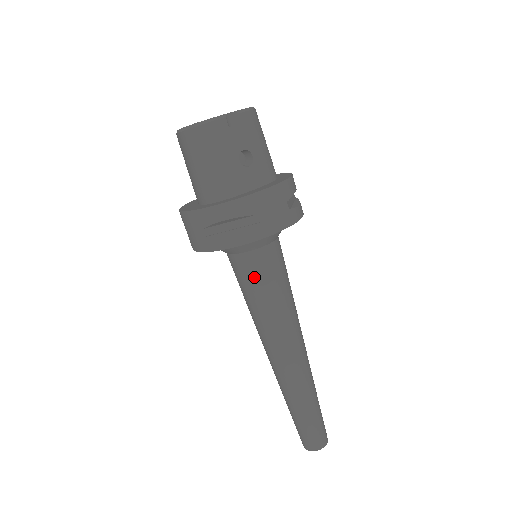
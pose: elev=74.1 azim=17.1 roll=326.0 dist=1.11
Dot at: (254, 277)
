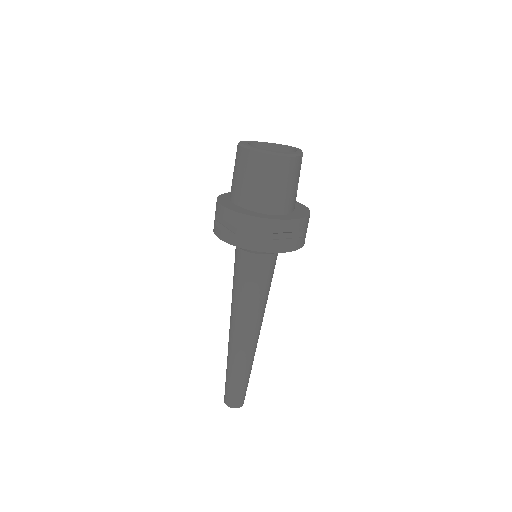
Dot at: (265, 274)
